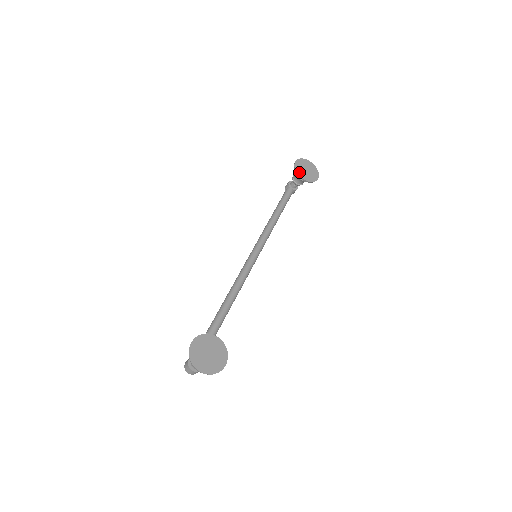
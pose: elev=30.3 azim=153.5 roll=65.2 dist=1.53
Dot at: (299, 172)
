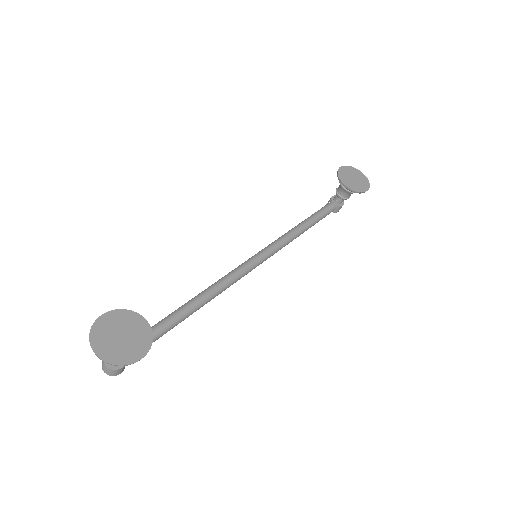
Dot at: (342, 178)
